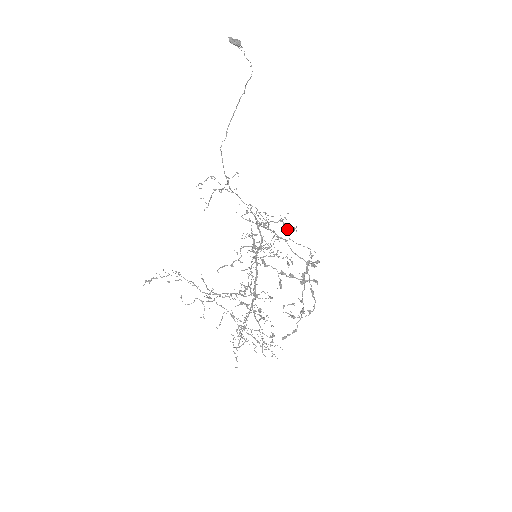
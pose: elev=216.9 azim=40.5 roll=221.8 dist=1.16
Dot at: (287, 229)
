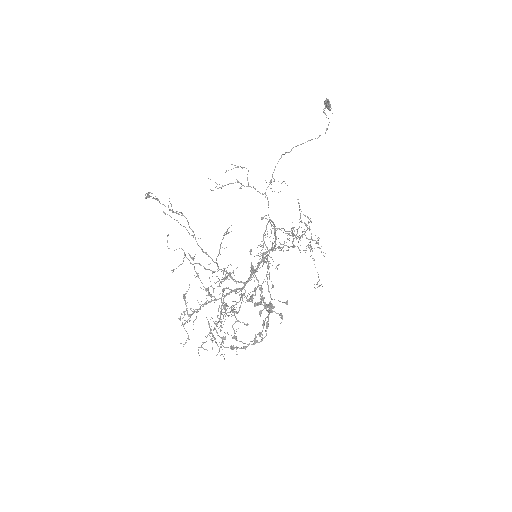
Dot at: occluded
